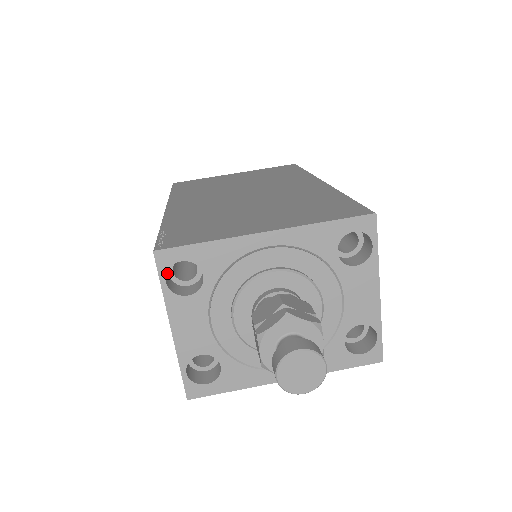
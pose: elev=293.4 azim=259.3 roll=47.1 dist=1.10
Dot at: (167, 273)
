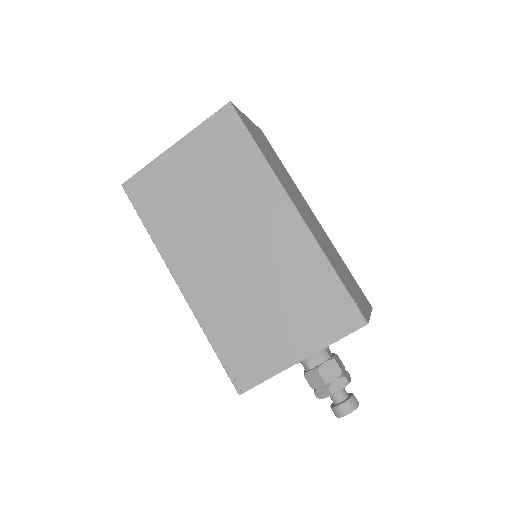
Dot at: occluded
